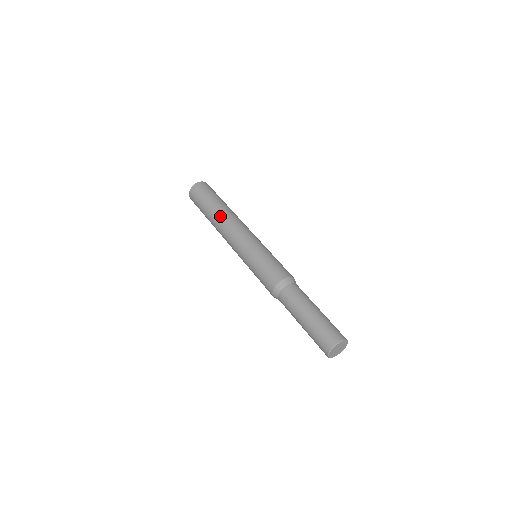
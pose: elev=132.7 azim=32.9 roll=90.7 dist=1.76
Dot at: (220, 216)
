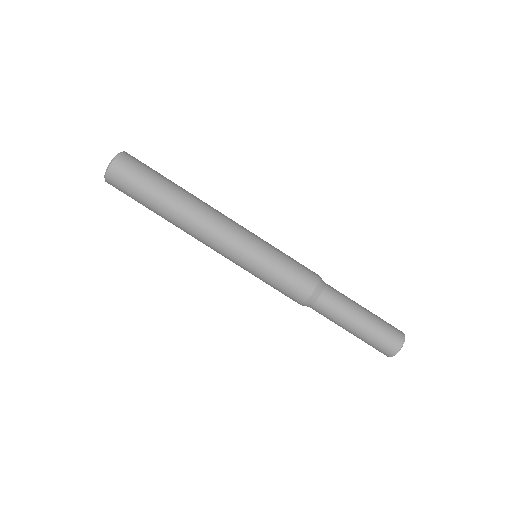
Dot at: (189, 207)
